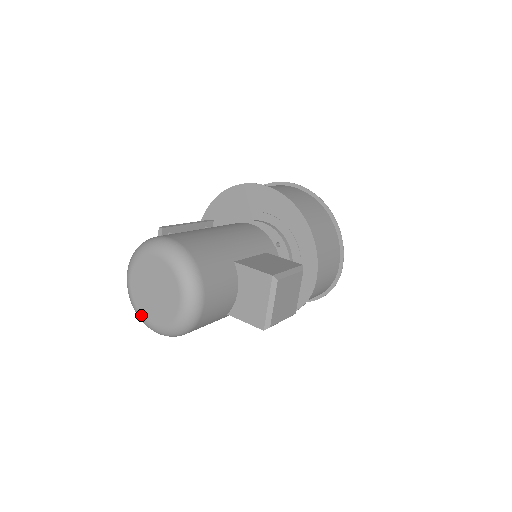
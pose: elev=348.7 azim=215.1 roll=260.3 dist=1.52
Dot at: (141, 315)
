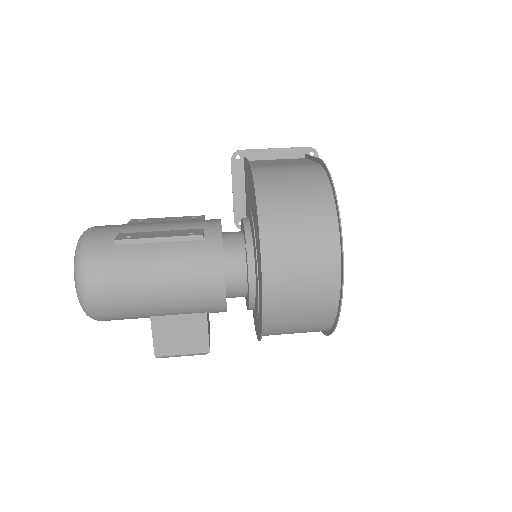
Dot at: occluded
